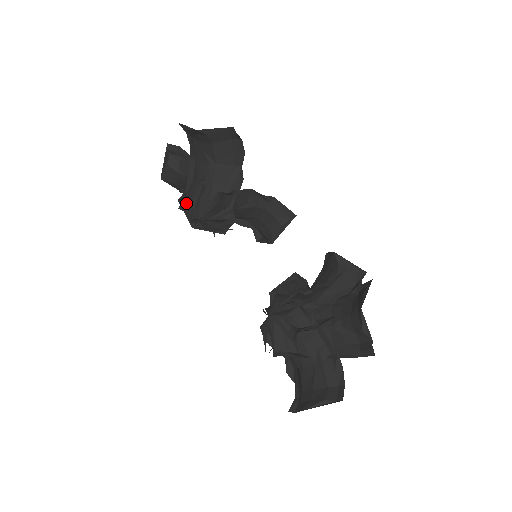
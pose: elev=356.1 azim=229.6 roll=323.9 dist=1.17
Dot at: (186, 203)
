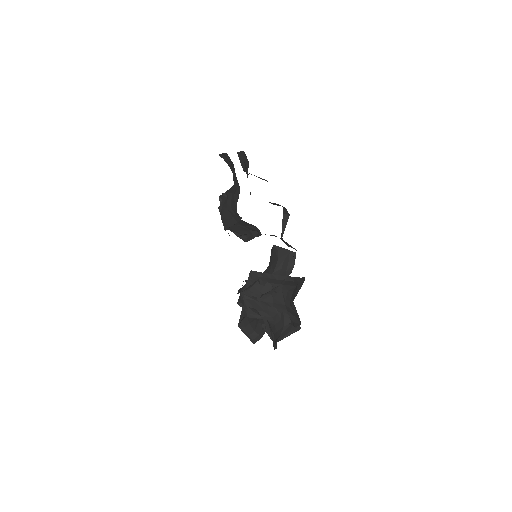
Dot at: (224, 198)
